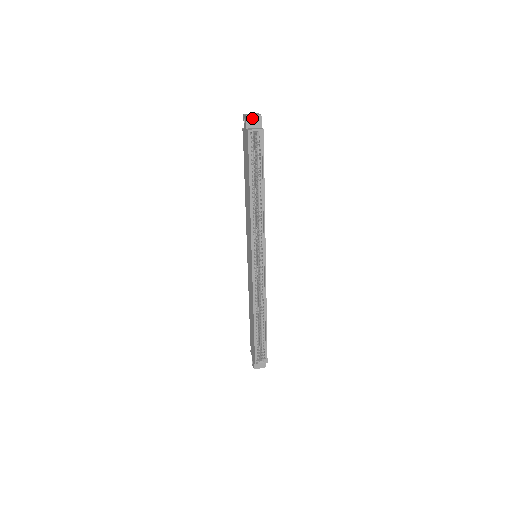
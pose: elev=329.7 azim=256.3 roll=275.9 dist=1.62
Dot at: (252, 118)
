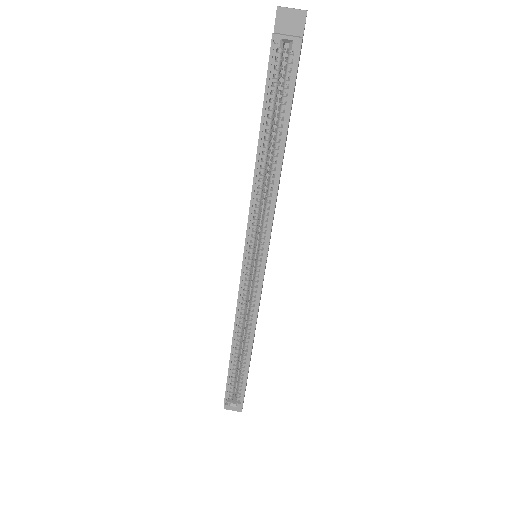
Dot at: (288, 14)
